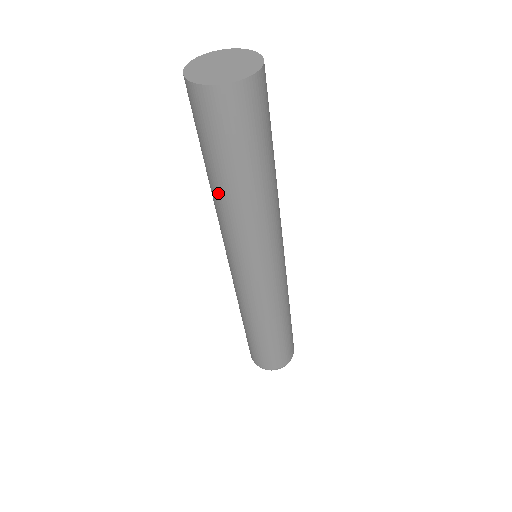
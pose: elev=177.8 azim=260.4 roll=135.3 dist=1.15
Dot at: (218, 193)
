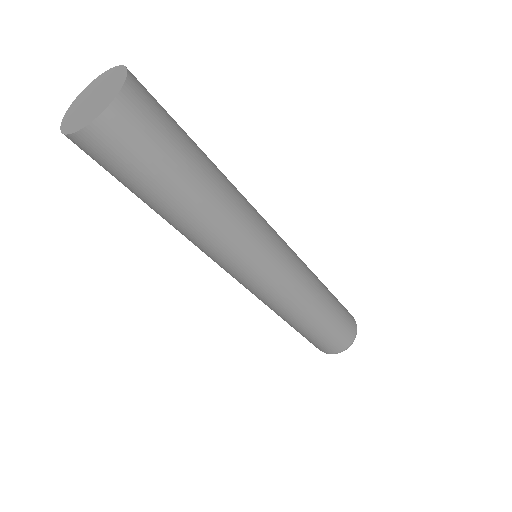
Dot at: occluded
